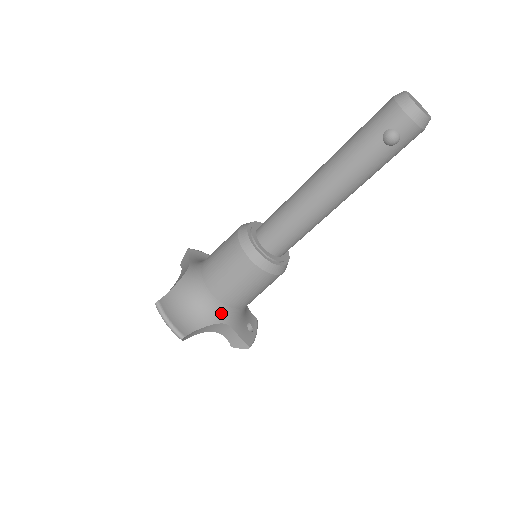
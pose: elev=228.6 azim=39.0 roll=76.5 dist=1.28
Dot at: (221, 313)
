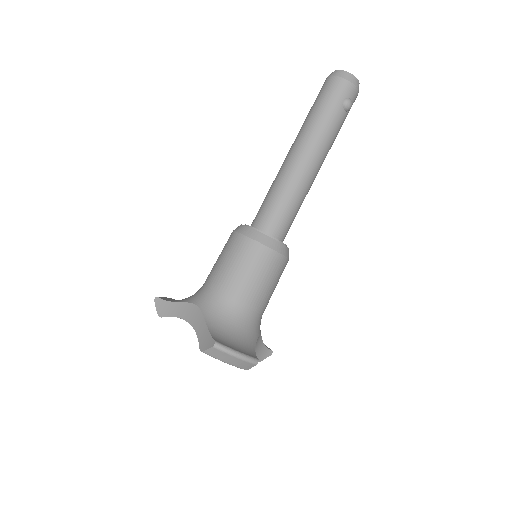
Dot at: (257, 325)
